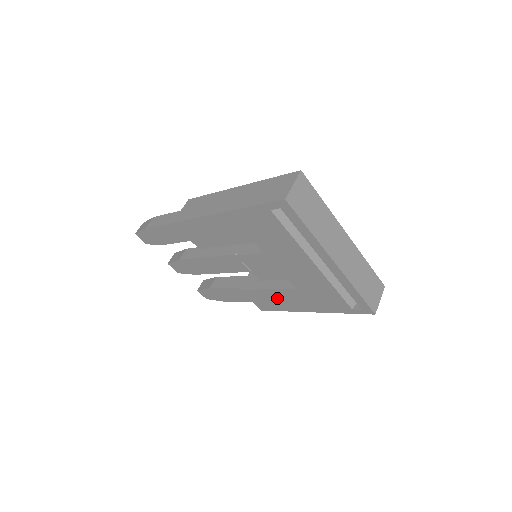
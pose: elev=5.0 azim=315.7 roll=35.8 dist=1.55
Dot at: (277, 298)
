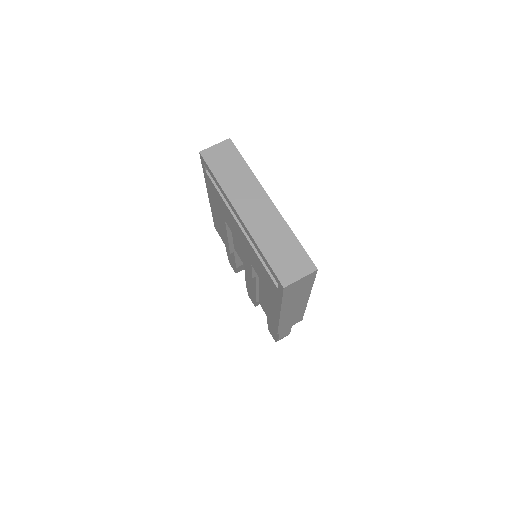
Dot at: (267, 303)
